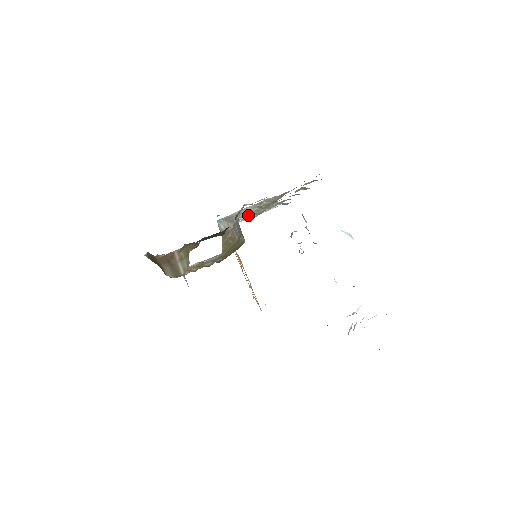
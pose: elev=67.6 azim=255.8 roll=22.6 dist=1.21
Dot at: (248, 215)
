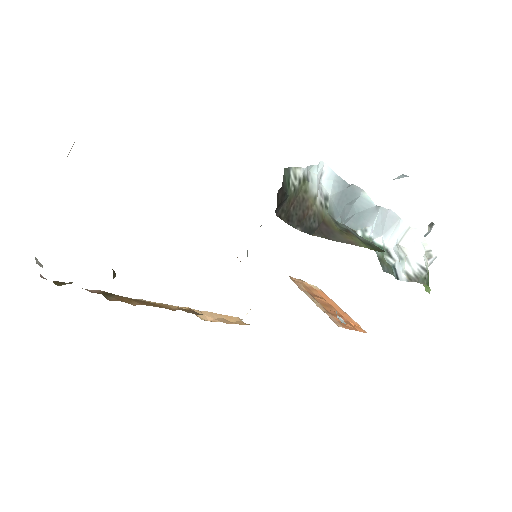
Dot at: occluded
